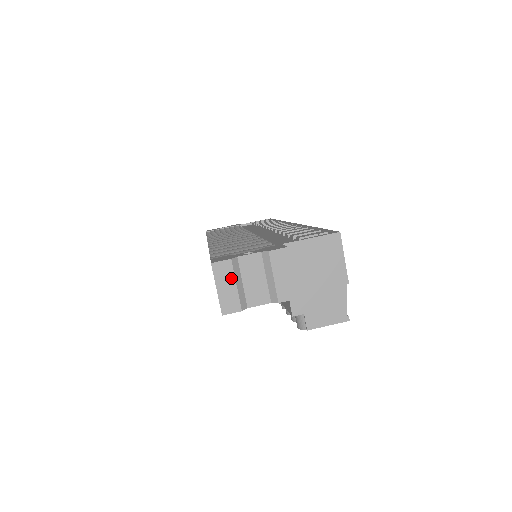
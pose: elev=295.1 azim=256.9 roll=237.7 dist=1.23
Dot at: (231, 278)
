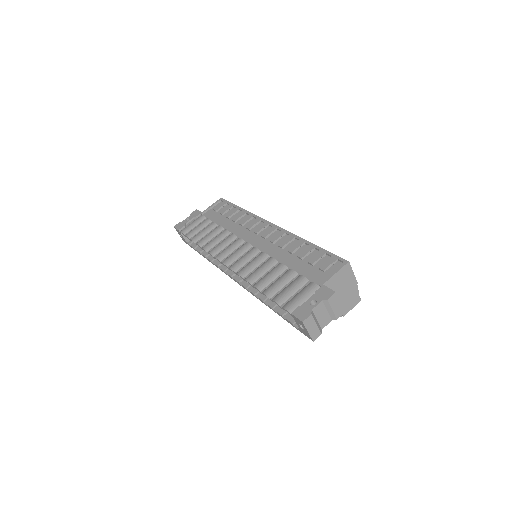
Dot at: (313, 323)
